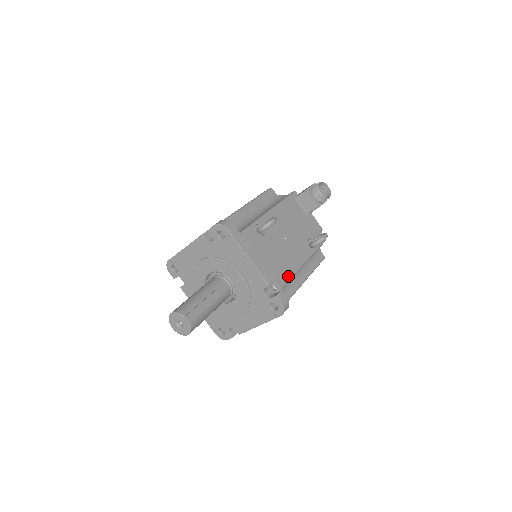
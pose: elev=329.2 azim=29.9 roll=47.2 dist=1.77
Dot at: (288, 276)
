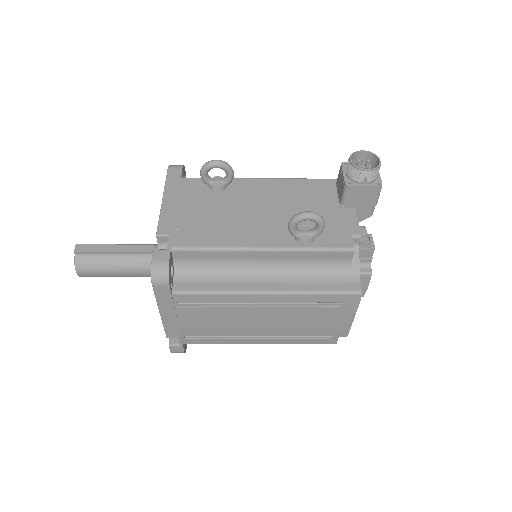
Dot at: (204, 243)
